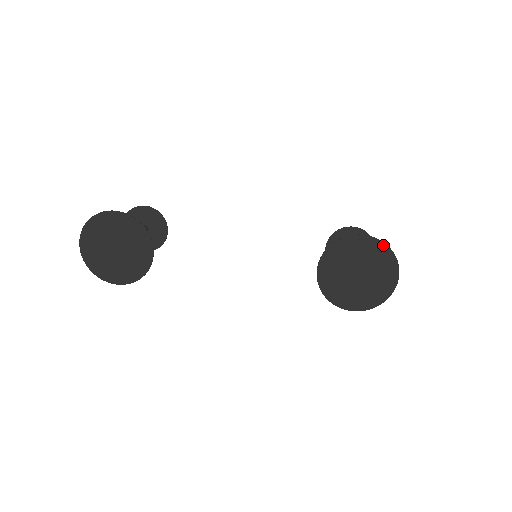
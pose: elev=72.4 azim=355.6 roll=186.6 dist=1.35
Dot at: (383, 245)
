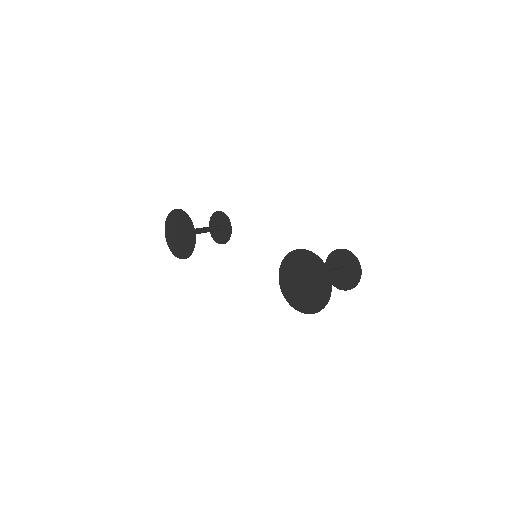
Dot at: (320, 261)
